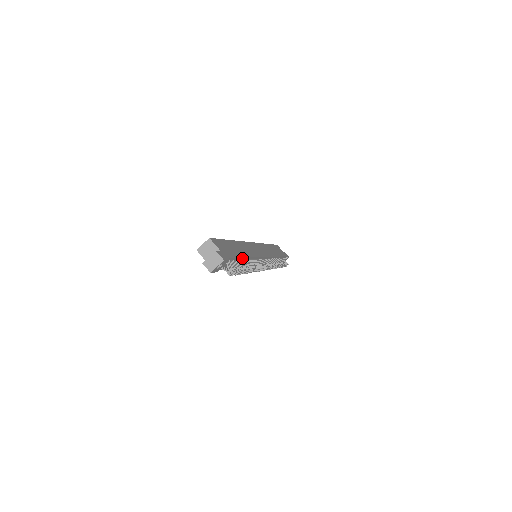
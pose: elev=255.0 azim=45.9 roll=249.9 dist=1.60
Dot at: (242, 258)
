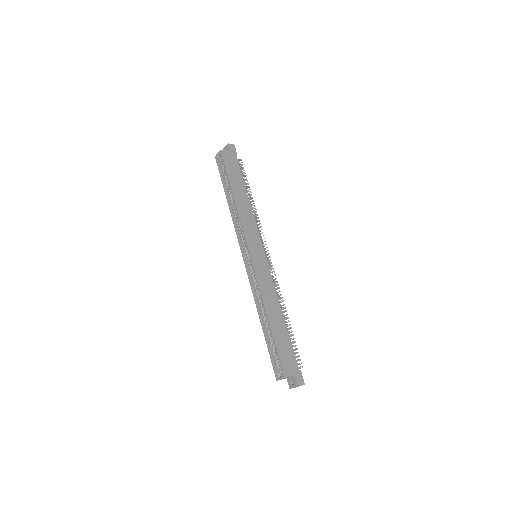
Dot at: (286, 330)
